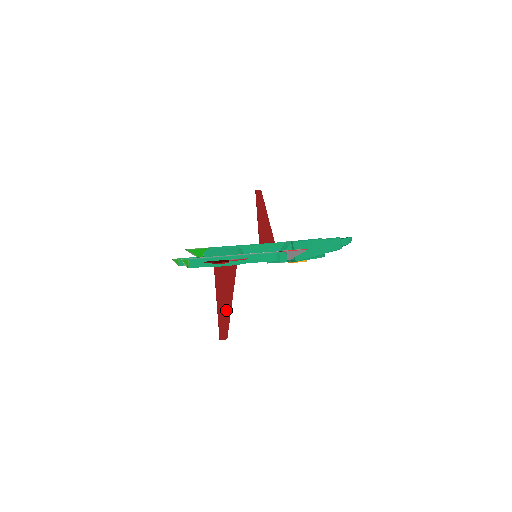
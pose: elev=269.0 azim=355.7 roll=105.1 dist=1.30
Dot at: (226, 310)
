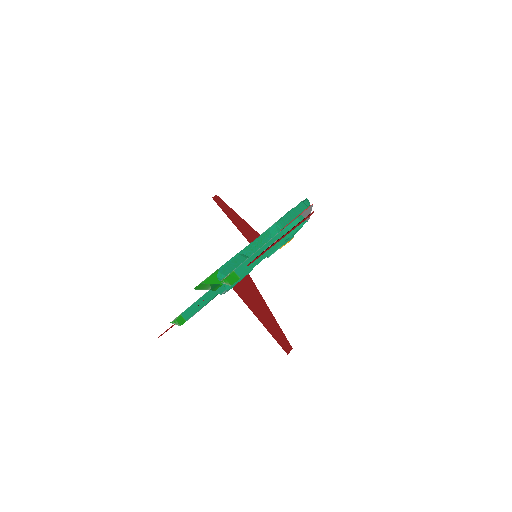
Dot at: (271, 322)
